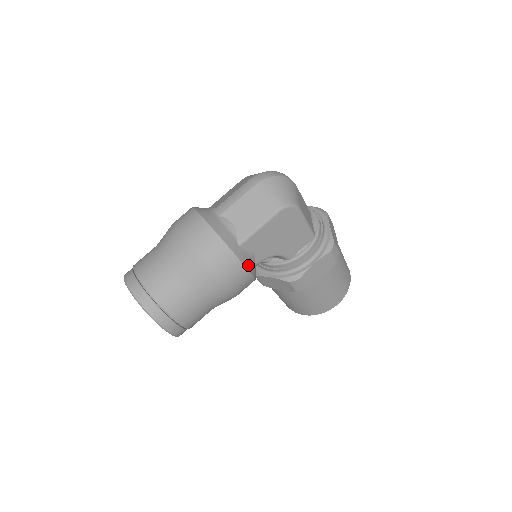
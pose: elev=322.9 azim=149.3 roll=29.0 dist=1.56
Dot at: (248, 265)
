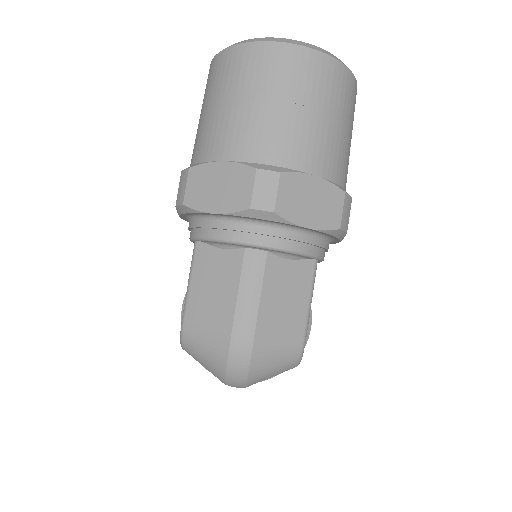
Dot at: occluded
